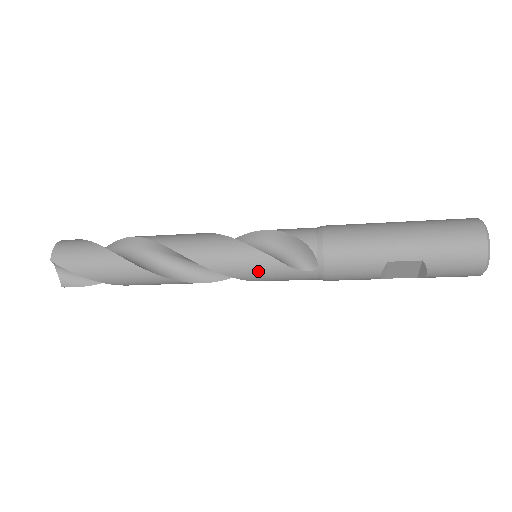
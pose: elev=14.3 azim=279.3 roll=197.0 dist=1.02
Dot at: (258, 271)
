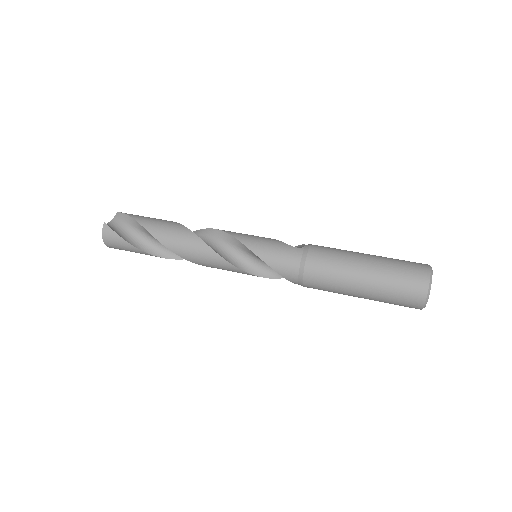
Dot at: occluded
